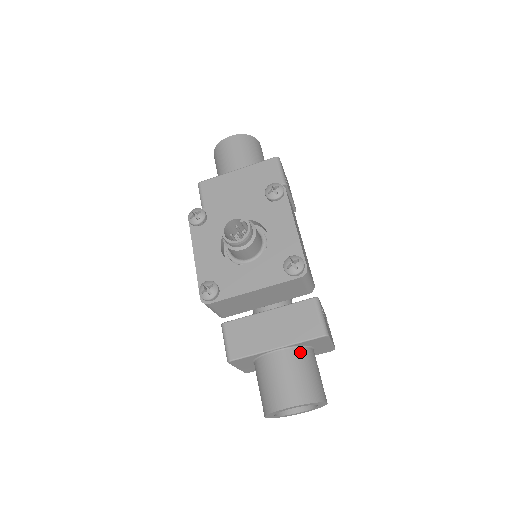
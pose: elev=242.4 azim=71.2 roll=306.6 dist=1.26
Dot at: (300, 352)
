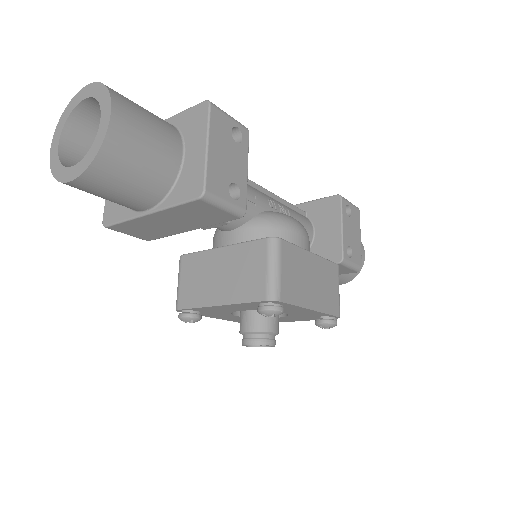
Dot at: occluded
